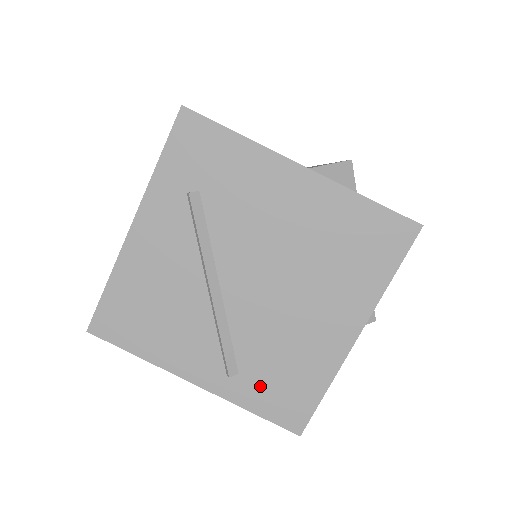
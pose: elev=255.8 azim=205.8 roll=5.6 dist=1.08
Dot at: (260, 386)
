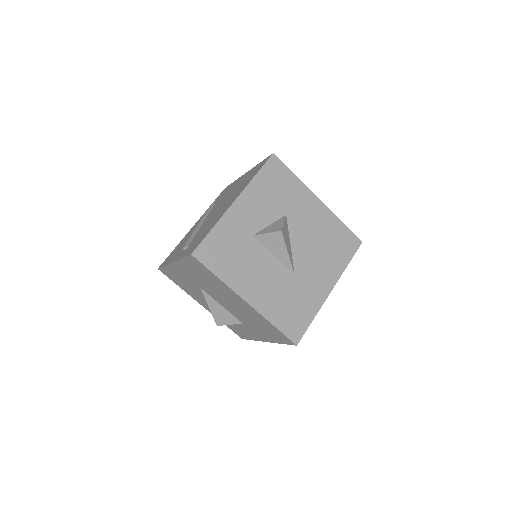
Dot at: occluded
